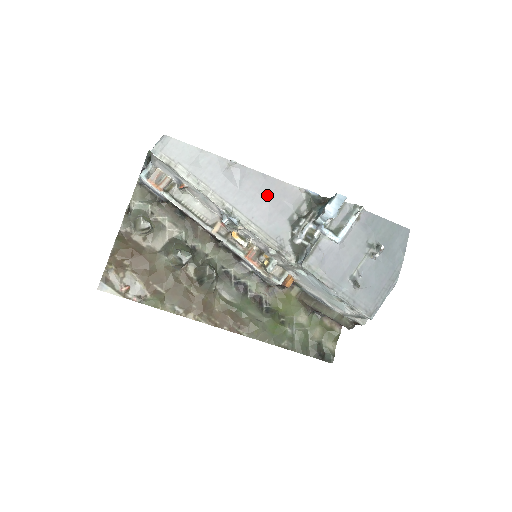
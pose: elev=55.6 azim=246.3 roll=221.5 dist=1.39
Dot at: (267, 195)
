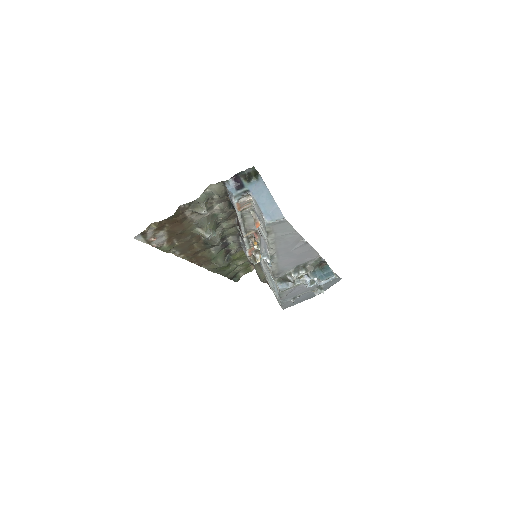
Dot at: (301, 256)
